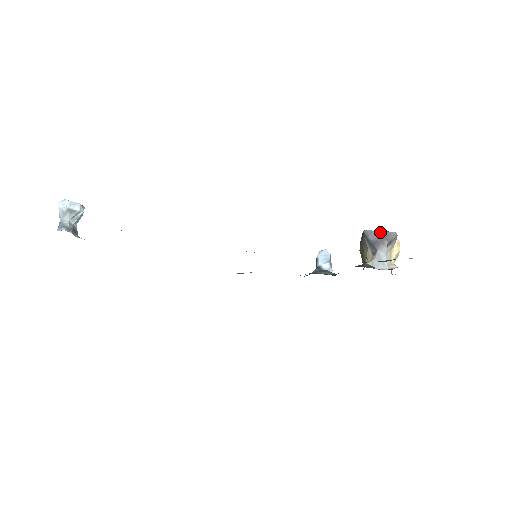
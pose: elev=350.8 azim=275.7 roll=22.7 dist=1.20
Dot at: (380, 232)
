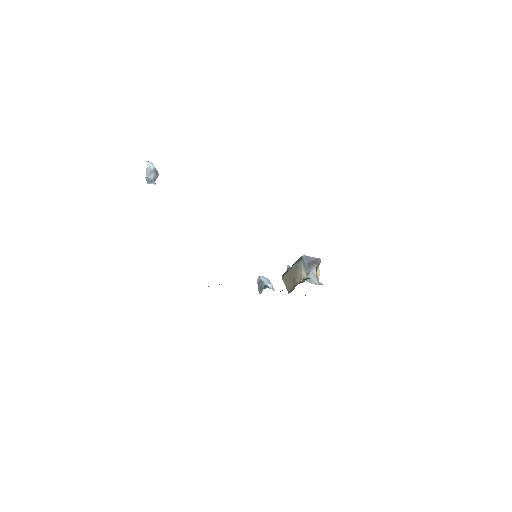
Dot at: (312, 258)
